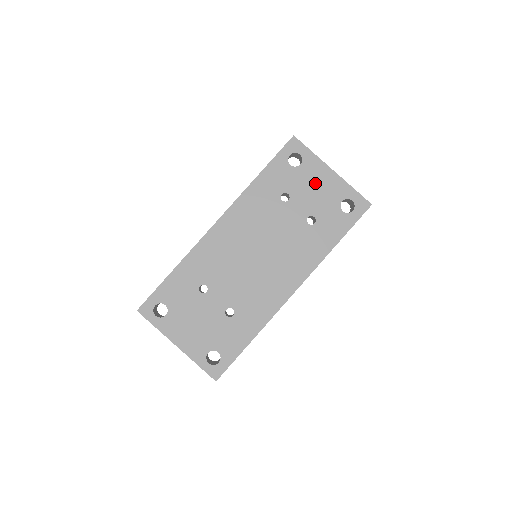
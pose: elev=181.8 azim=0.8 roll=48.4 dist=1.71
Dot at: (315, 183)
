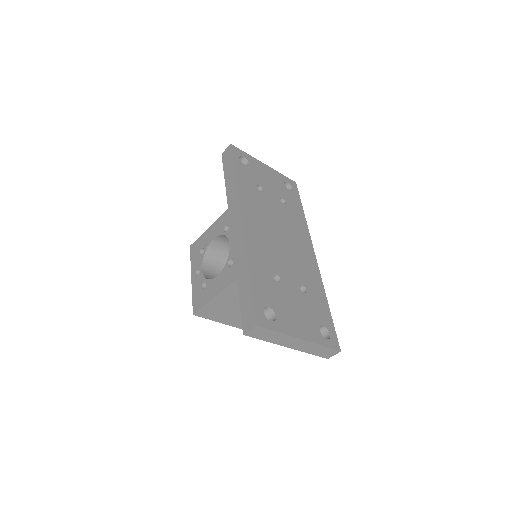
Dot at: (265, 175)
